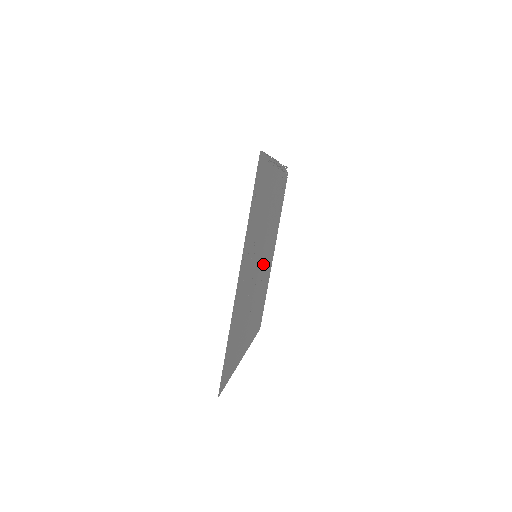
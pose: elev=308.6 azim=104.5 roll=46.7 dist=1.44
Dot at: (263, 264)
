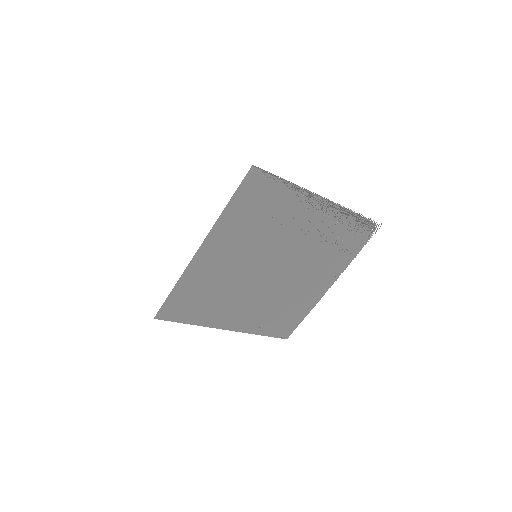
Dot at: (287, 277)
